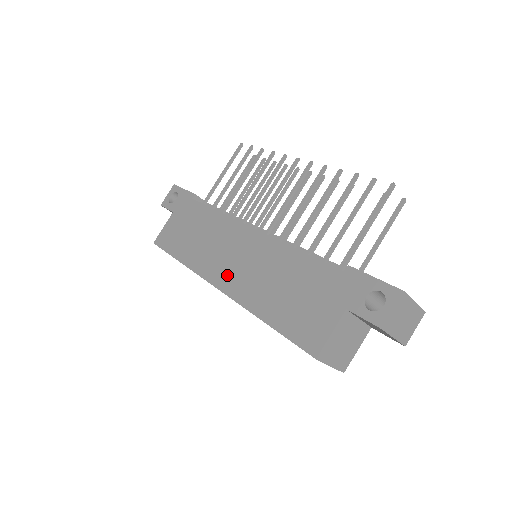
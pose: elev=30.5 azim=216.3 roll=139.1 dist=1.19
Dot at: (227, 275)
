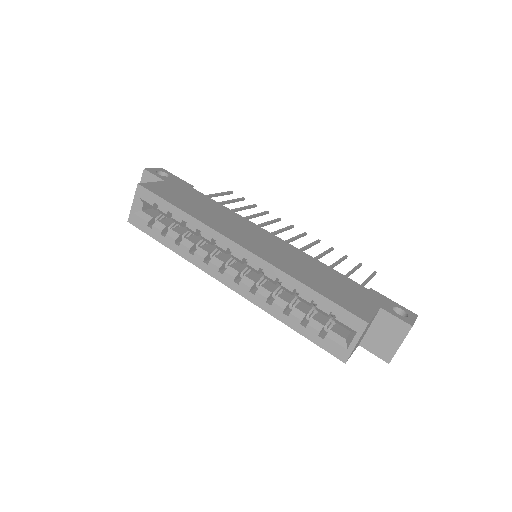
Dot at: (253, 244)
